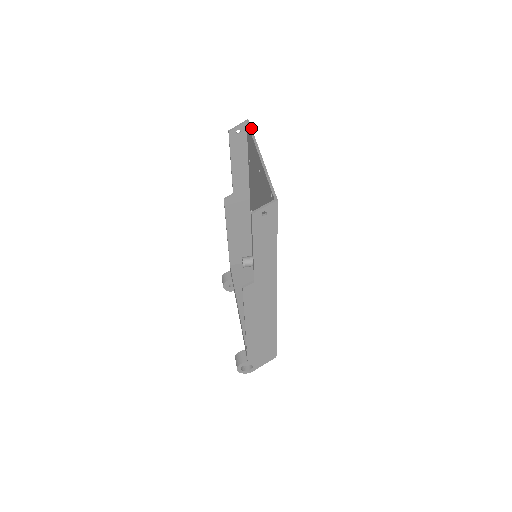
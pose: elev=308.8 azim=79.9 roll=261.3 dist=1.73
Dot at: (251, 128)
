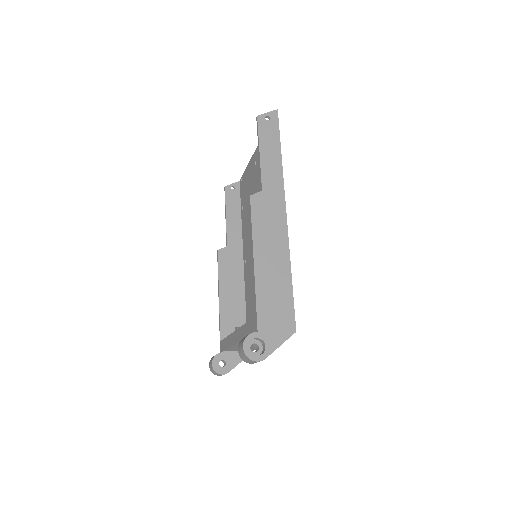
Dot at: occluded
